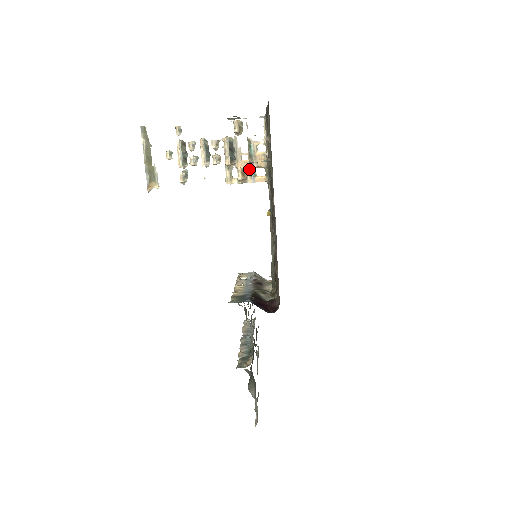
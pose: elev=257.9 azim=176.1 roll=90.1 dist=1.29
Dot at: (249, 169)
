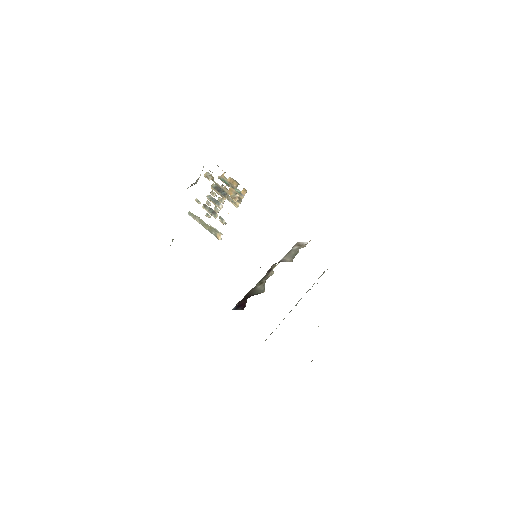
Dot at: (235, 192)
